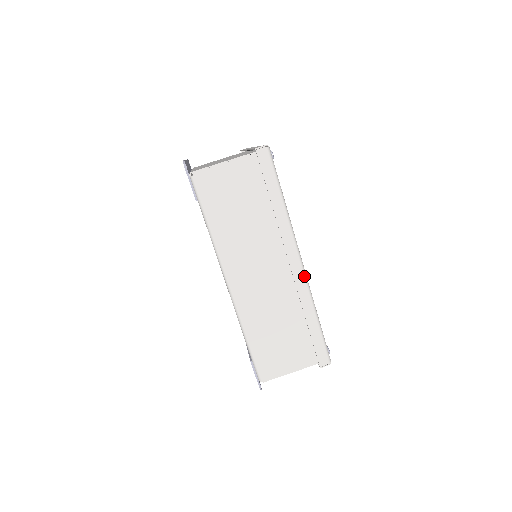
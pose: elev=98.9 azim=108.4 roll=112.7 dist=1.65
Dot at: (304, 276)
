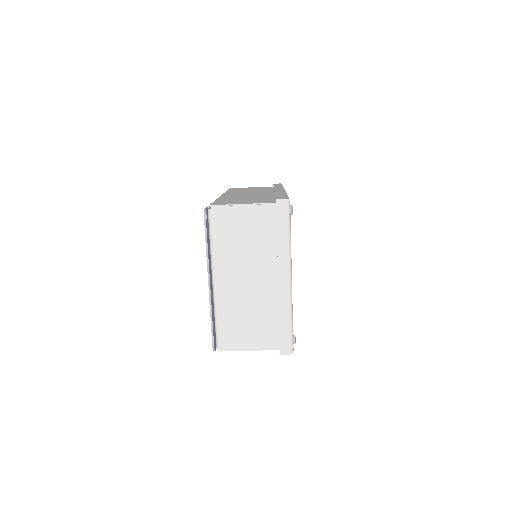
Dot at: occluded
